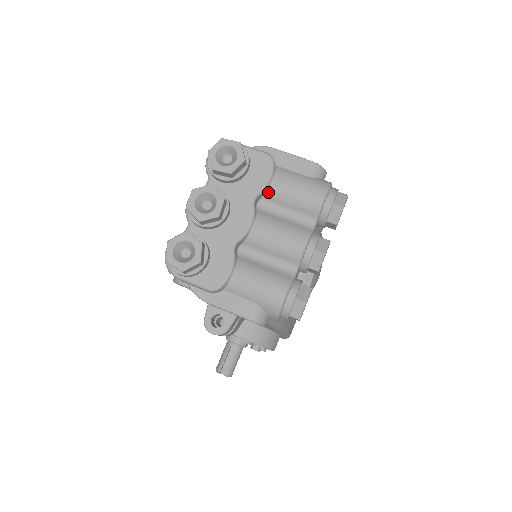
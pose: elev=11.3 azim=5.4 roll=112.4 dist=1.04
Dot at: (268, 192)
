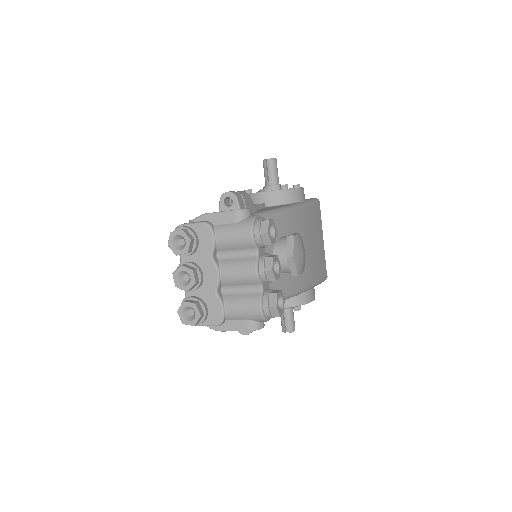
Dot at: (218, 247)
